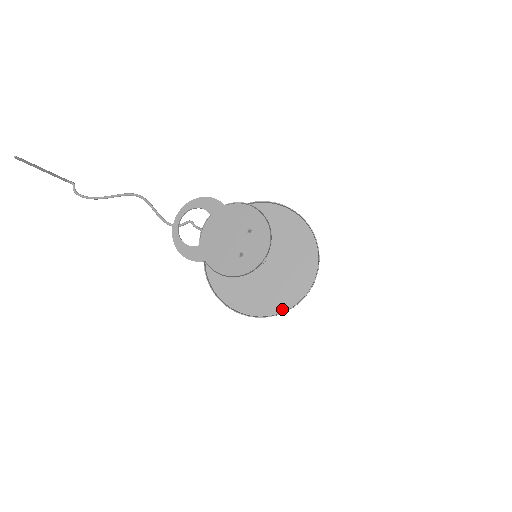
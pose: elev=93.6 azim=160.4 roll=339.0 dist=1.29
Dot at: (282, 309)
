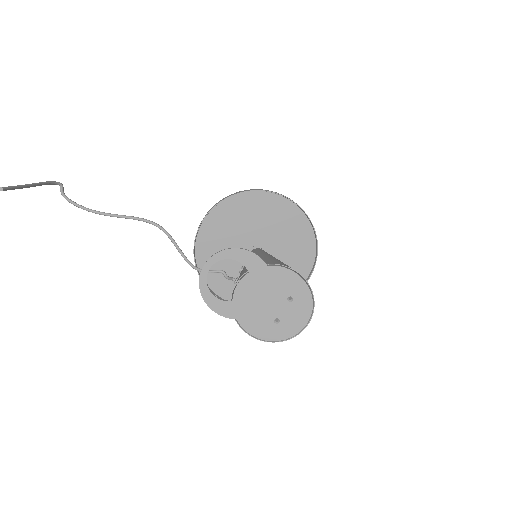
Dot at: occluded
